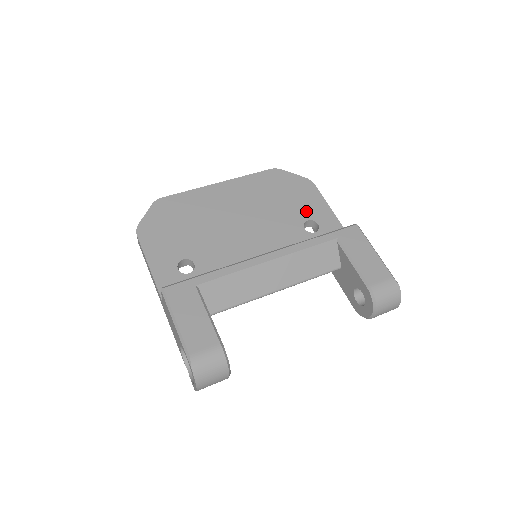
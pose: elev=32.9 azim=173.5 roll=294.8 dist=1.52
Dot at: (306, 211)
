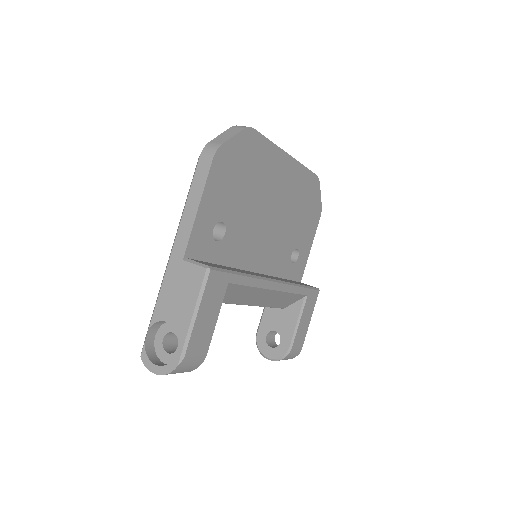
Dot at: (302, 239)
